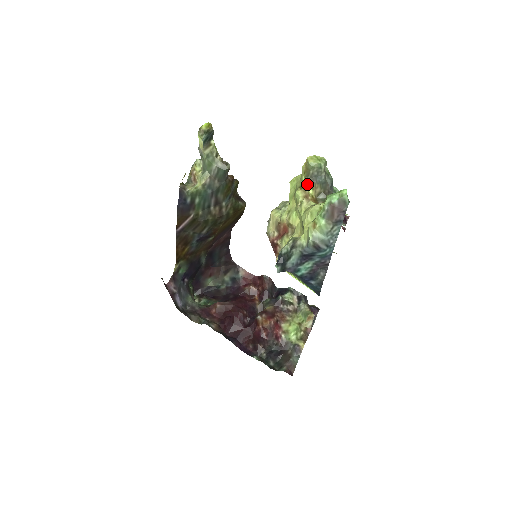
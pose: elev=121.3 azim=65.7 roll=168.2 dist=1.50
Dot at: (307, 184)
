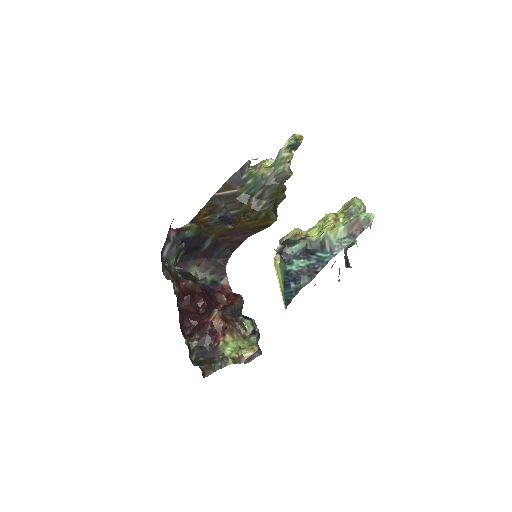
Dot at: (342, 214)
